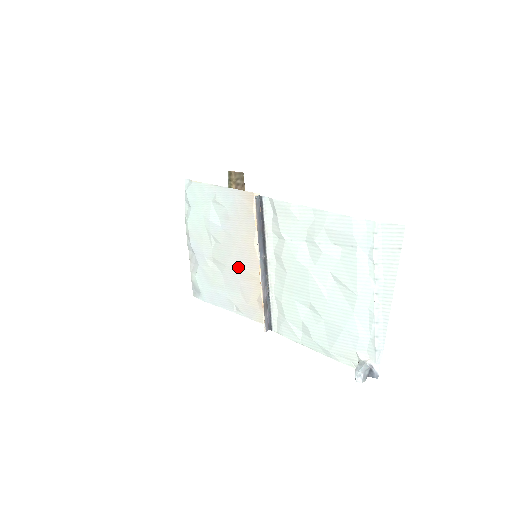
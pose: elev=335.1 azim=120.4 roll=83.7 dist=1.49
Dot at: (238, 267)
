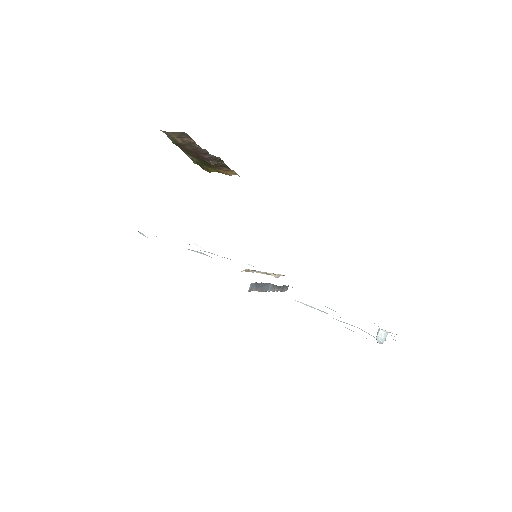
Dot at: occluded
